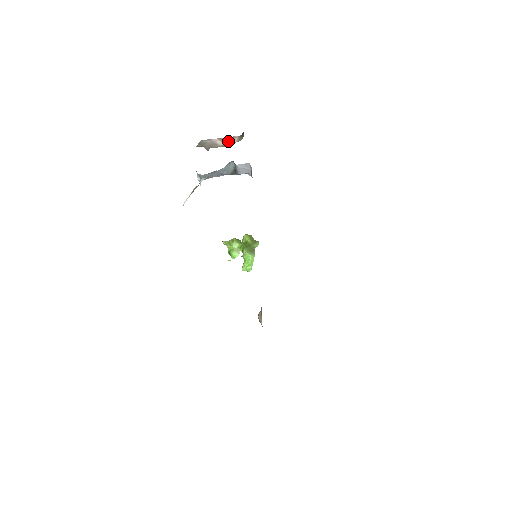
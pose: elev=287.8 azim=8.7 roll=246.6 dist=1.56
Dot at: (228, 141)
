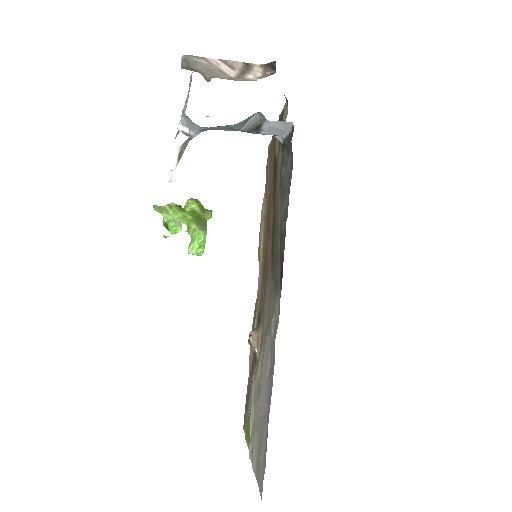
Dot at: (244, 70)
